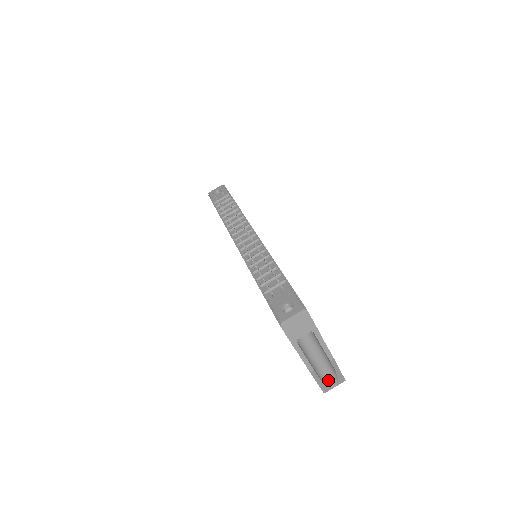
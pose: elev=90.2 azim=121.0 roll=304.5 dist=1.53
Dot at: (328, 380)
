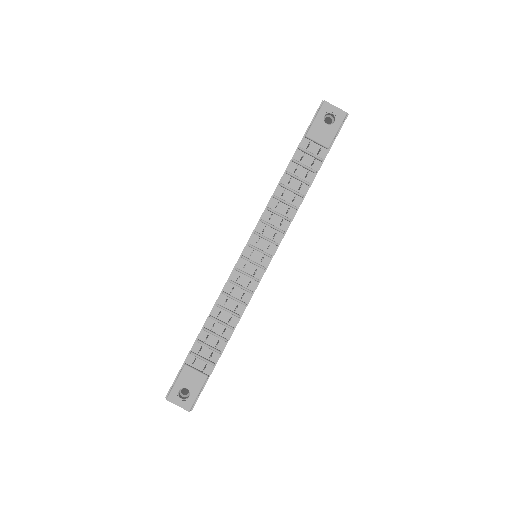
Dot at: occluded
